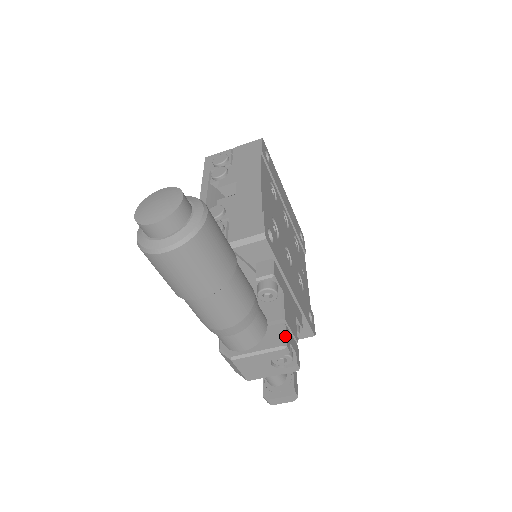
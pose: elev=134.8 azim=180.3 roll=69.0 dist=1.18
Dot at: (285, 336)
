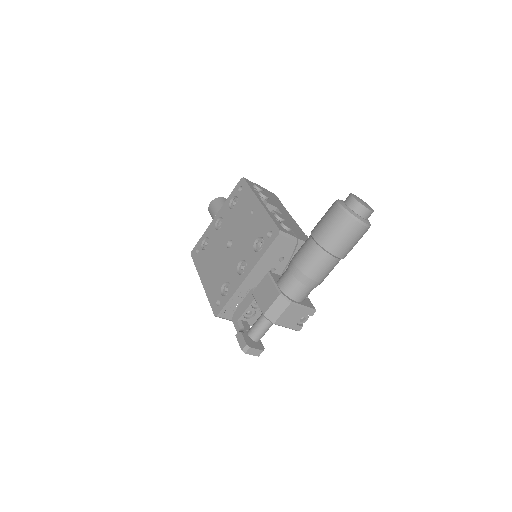
Dot at: (313, 306)
